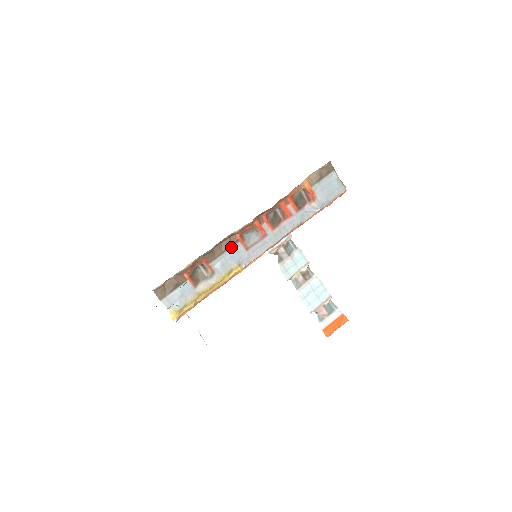
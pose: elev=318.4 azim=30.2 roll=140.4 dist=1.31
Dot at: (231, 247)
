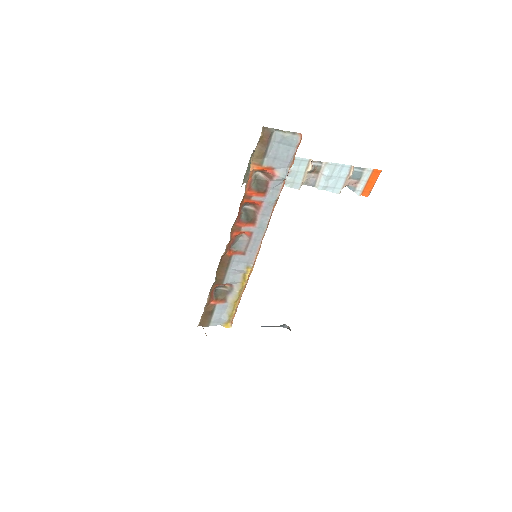
Dot at: (229, 263)
